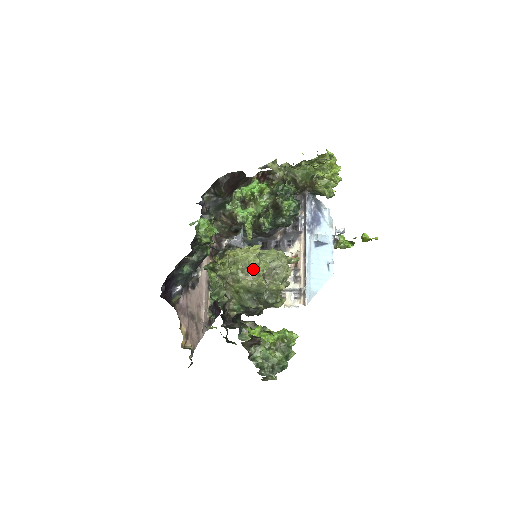
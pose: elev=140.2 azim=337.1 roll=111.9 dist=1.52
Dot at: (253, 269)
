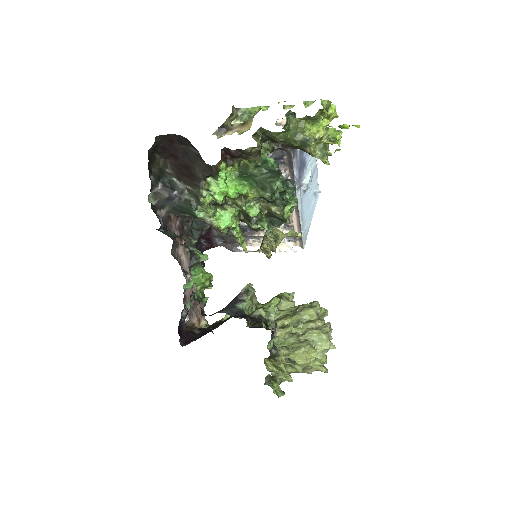
Dot at: (313, 366)
